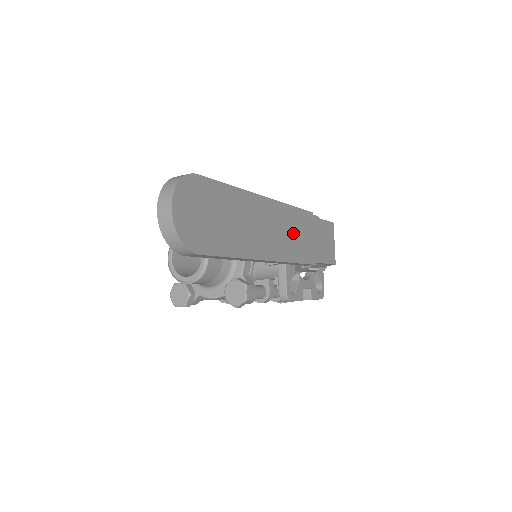
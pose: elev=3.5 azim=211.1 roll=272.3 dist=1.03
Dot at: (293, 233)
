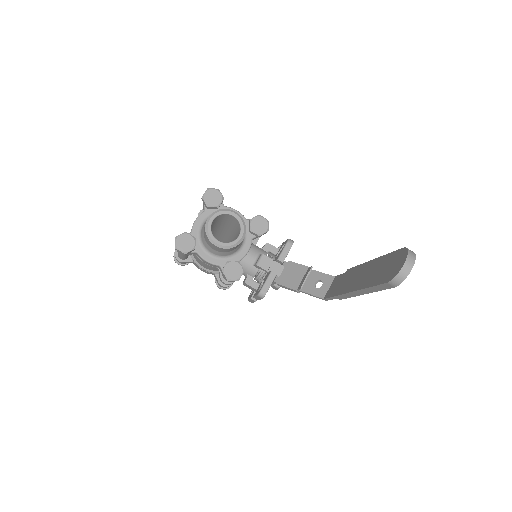
Dot at: occluded
